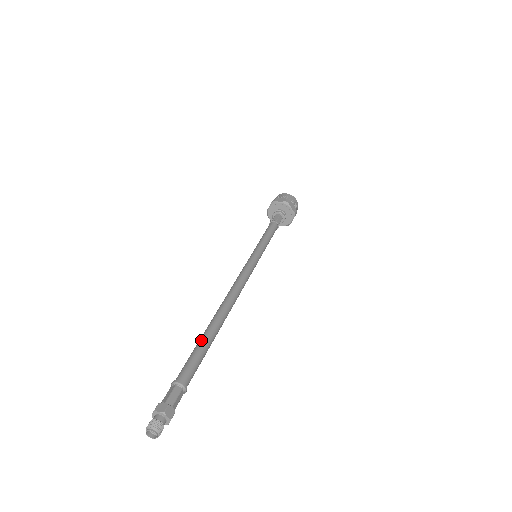
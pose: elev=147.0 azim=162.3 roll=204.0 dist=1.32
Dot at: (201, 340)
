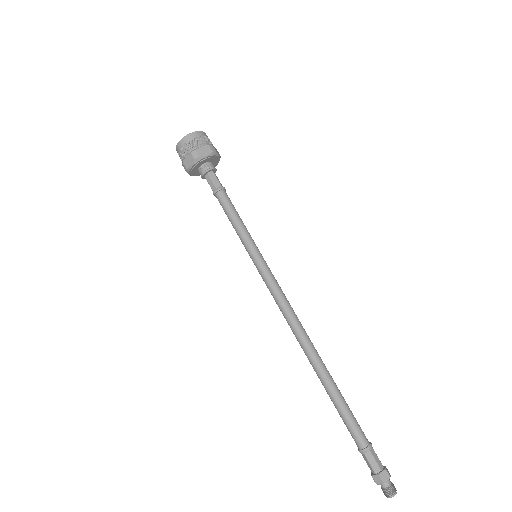
Dot at: (338, 398)
